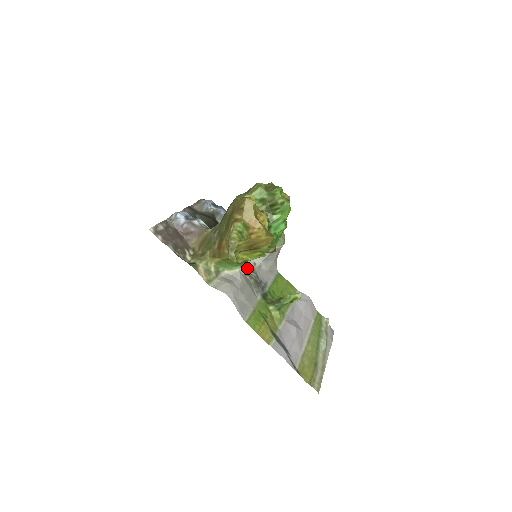
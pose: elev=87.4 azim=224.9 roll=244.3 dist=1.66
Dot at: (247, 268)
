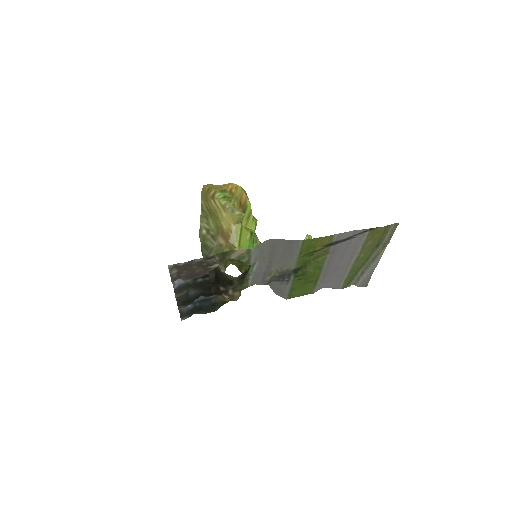
Dot at: occluded
